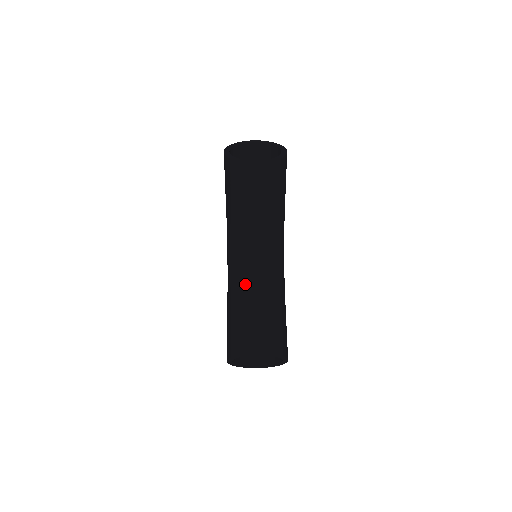
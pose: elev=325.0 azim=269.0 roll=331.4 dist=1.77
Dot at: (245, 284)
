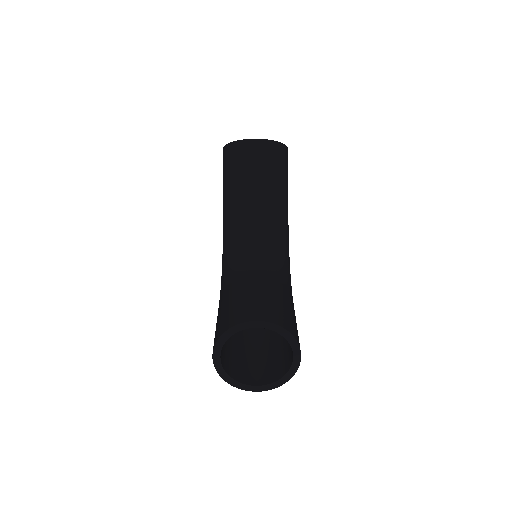
Dot at: (242, 272)
